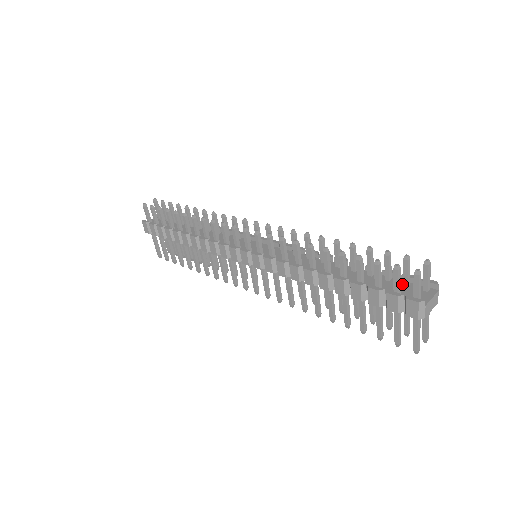
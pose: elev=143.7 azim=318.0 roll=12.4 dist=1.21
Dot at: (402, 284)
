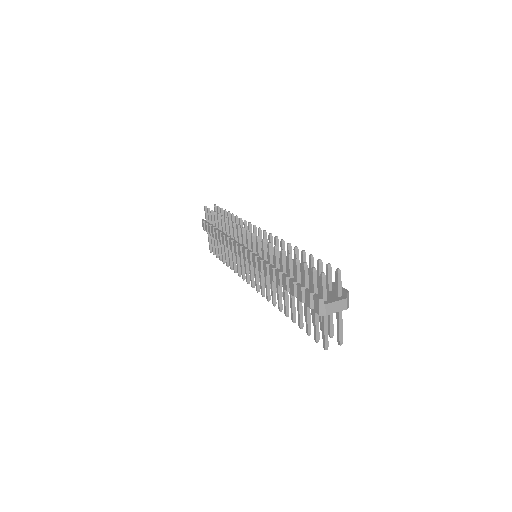
Dot at: occluded
